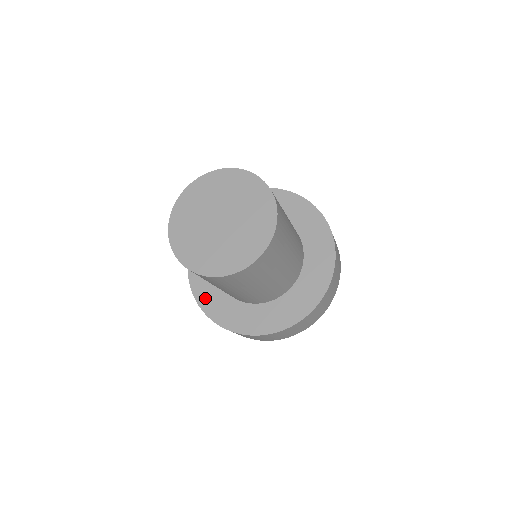
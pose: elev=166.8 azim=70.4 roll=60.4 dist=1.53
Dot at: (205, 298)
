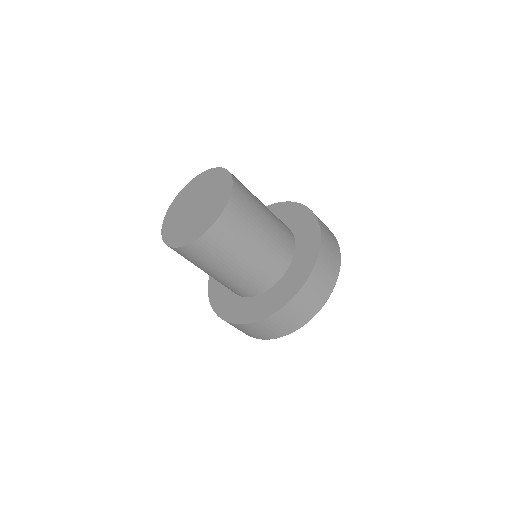
Dot at: (215, 293)
